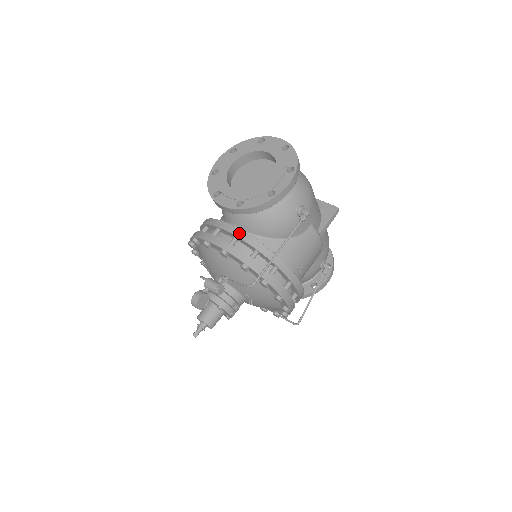
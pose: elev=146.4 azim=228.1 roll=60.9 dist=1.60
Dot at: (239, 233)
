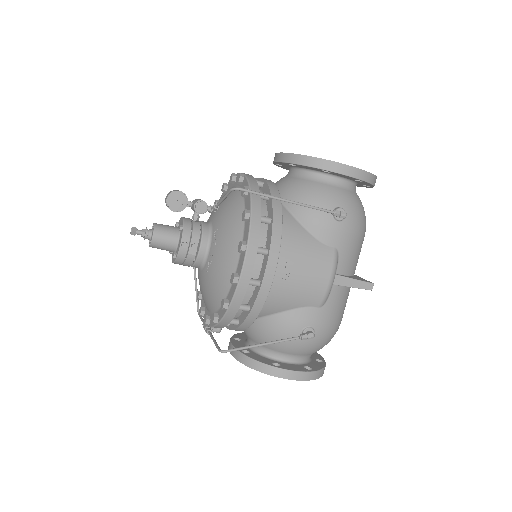
Dot at: (269, 181)
